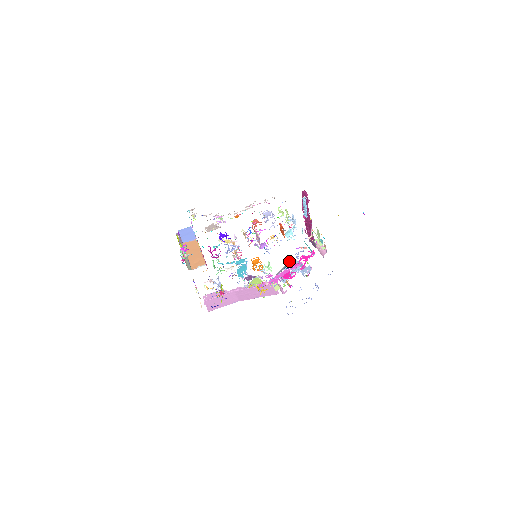
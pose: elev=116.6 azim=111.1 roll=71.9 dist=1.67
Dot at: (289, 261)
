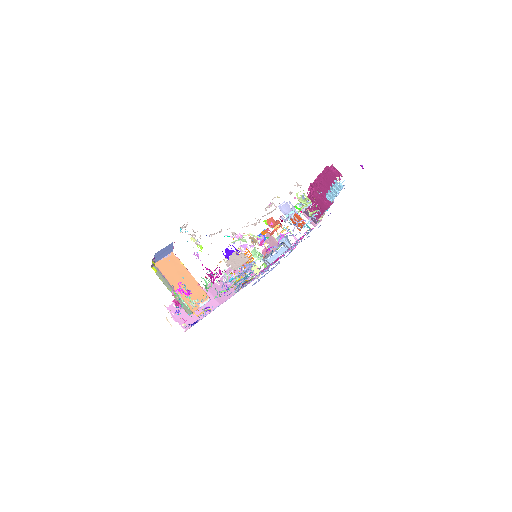
Dot at: occluded
